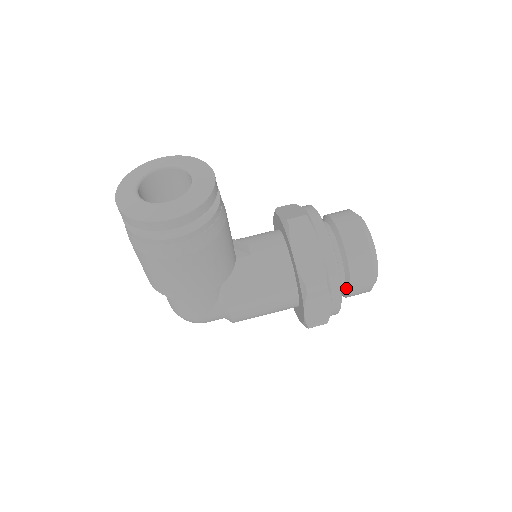
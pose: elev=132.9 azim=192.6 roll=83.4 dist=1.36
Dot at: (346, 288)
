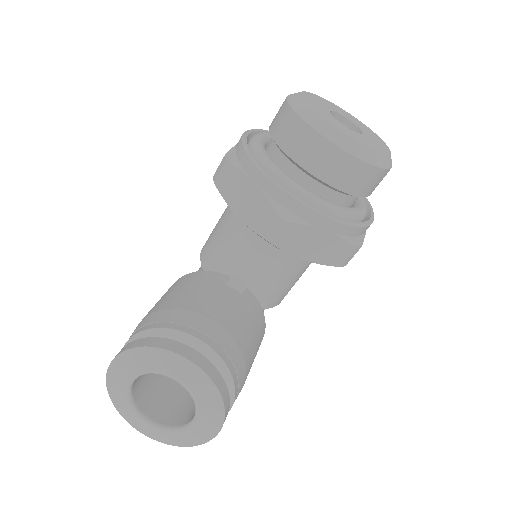
Dot at: occluded
